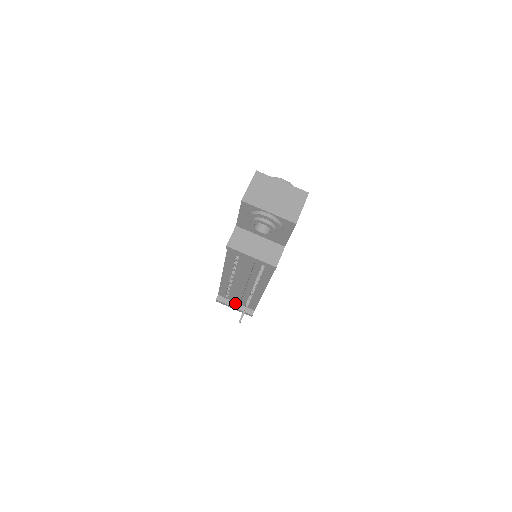
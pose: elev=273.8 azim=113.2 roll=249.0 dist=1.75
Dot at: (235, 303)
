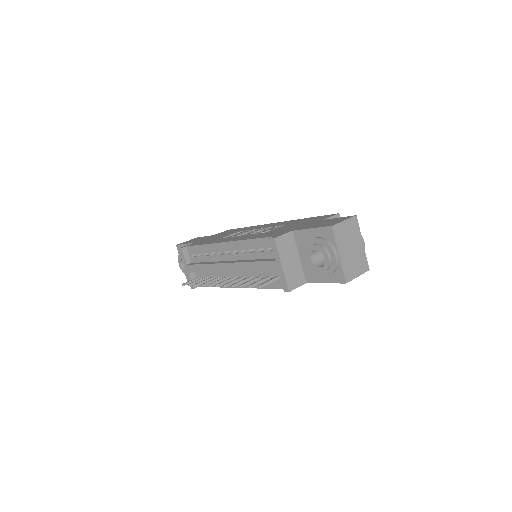
Dot at: (195, 268)
